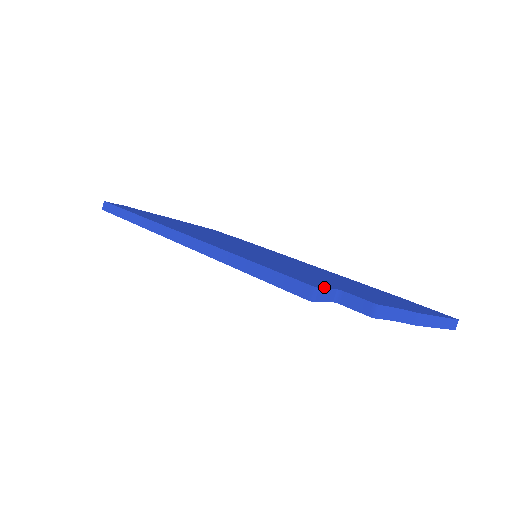
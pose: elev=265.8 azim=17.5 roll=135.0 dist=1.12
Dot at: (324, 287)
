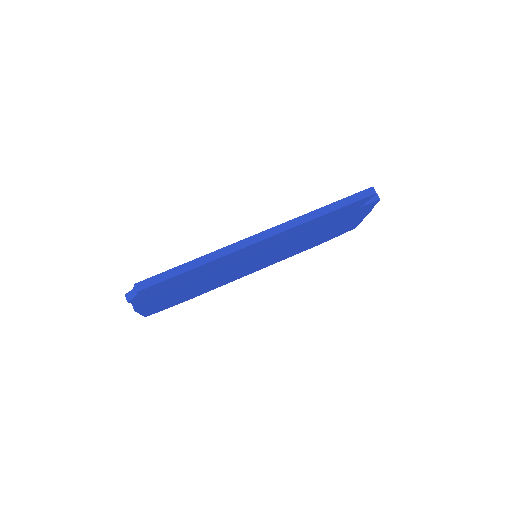
Dot at: occluded
